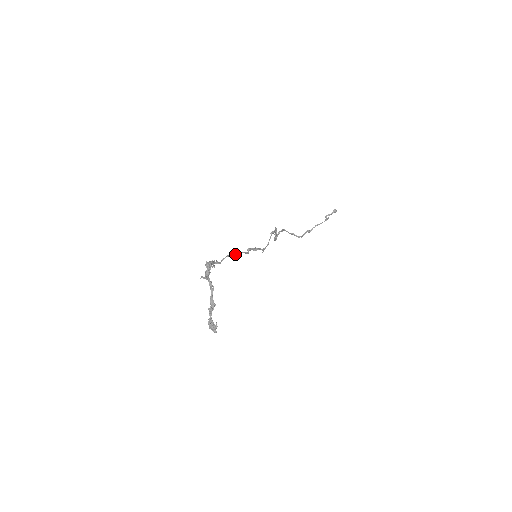
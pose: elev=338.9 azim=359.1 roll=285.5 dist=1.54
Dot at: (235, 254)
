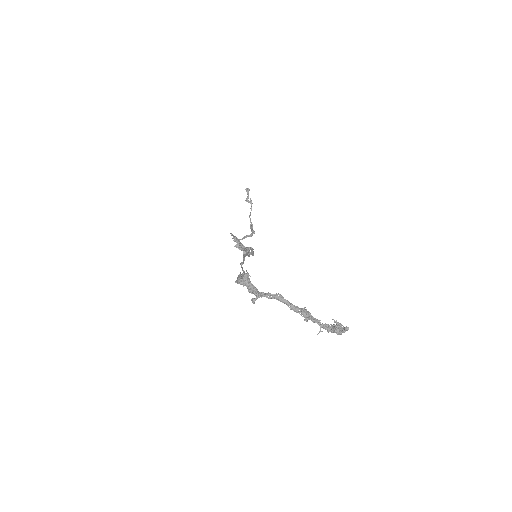
Dot at: (243, 260)
